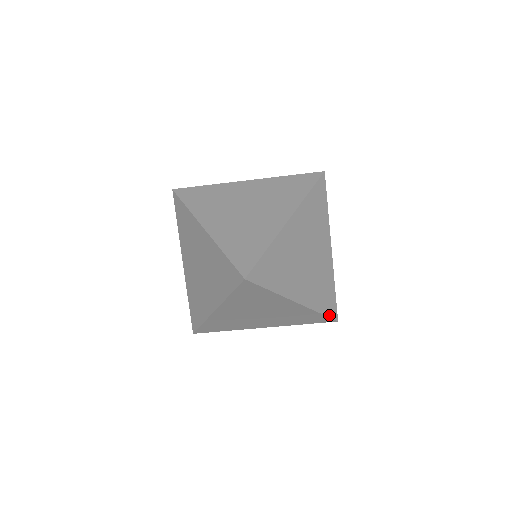
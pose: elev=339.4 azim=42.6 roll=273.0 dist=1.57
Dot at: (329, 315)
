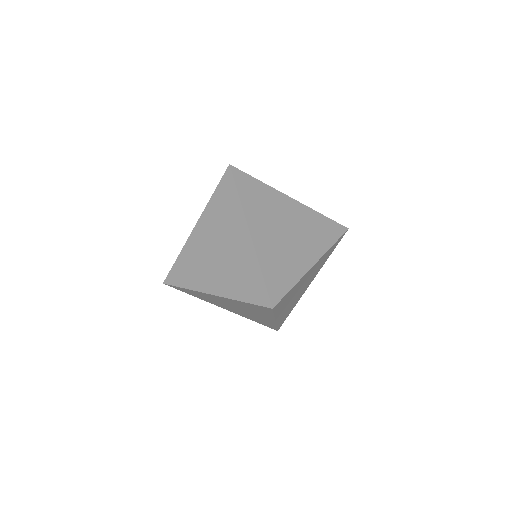
Dot at: (339, 236)
